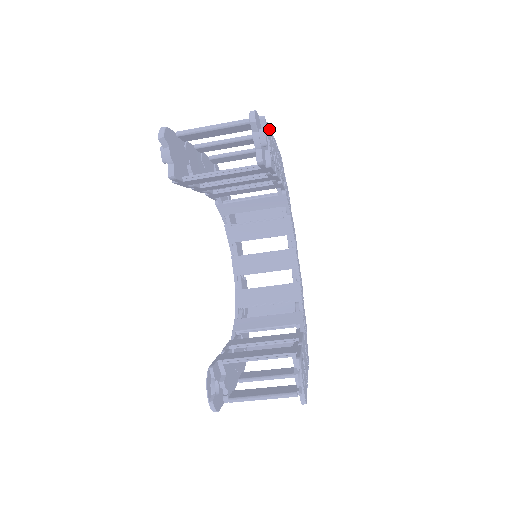
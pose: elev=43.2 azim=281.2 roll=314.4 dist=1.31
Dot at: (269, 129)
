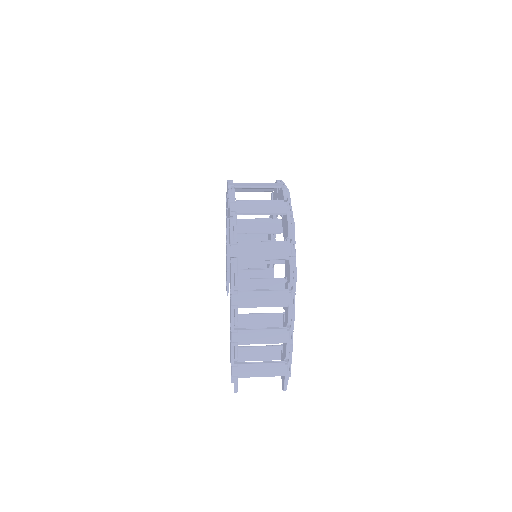
Dot at: occluded
